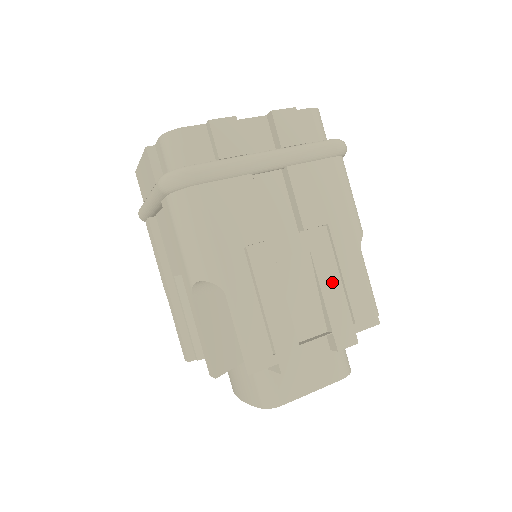
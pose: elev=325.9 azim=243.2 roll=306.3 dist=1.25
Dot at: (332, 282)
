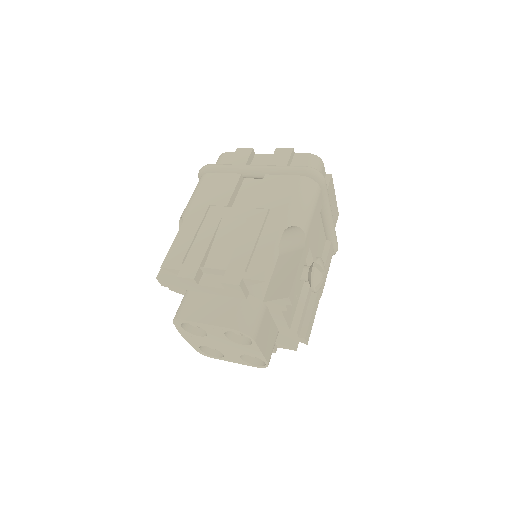
Dot at: (248, 241)
